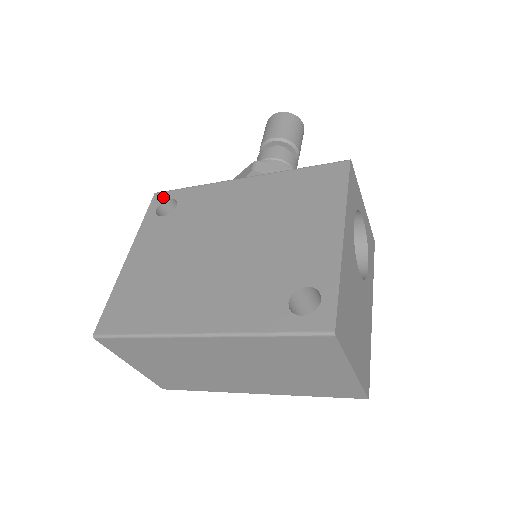
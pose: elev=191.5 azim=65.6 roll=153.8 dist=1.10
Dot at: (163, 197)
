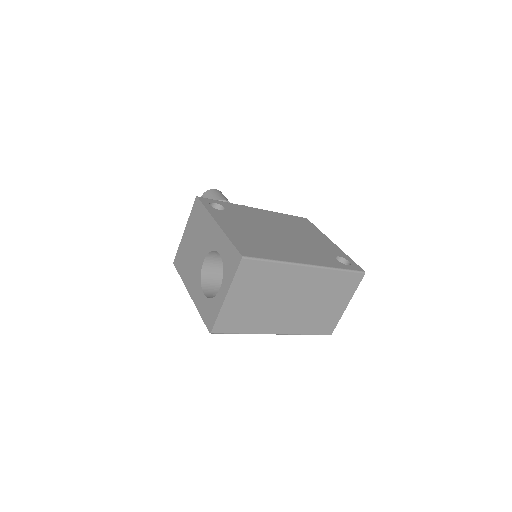
Dot at: (208, 200)
